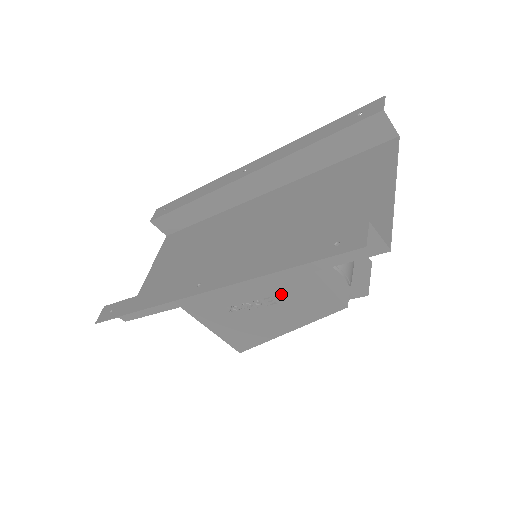
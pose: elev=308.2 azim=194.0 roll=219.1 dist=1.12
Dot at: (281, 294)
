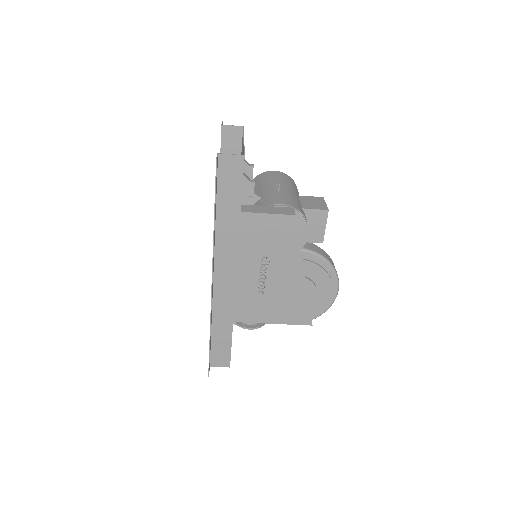
Dot at: (262, 247)
